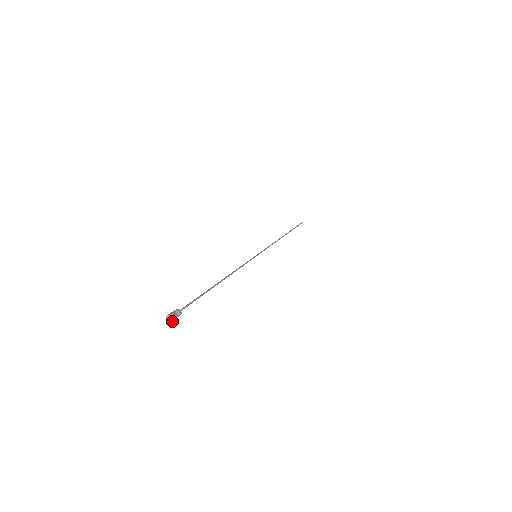
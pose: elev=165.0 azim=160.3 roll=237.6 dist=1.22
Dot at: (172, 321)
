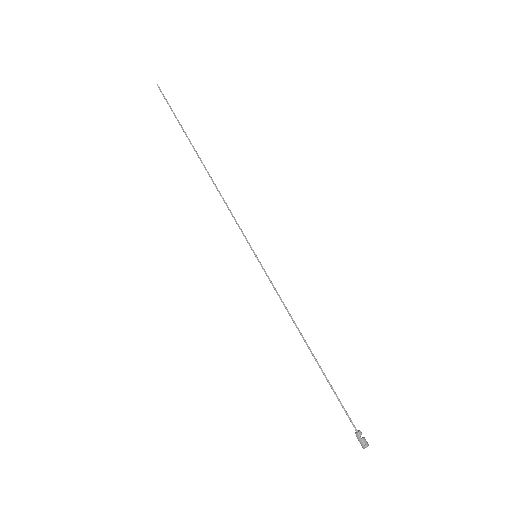
Dot at: (367, 446)
